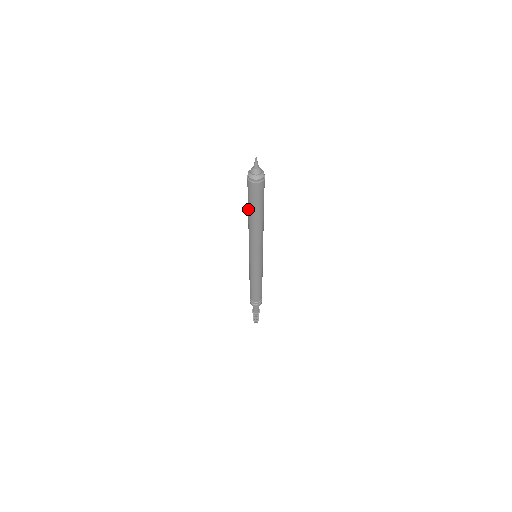
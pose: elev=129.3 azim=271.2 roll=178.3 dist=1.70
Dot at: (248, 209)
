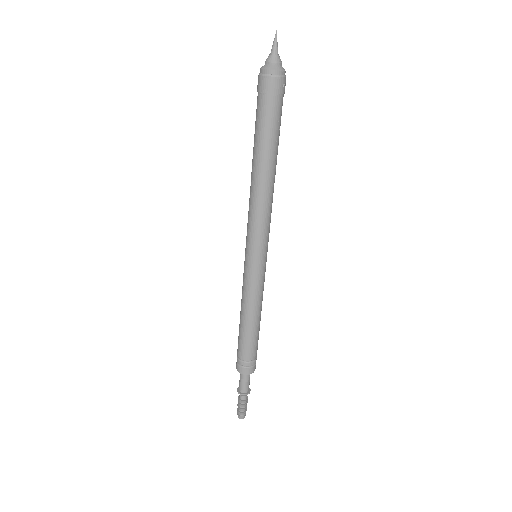
Dot at: (254, 142)
